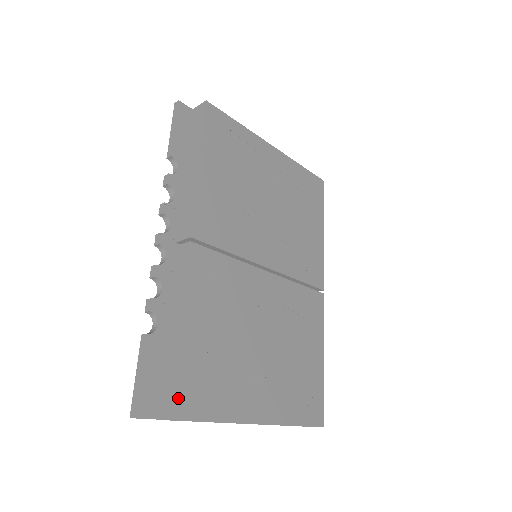
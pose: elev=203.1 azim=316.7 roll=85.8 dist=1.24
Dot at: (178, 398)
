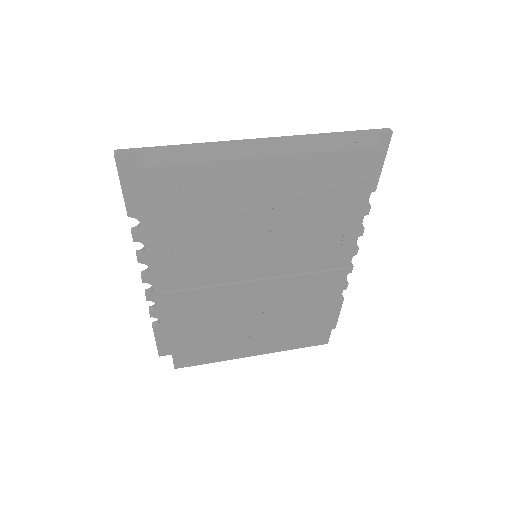
Dot at: (178, 361)
